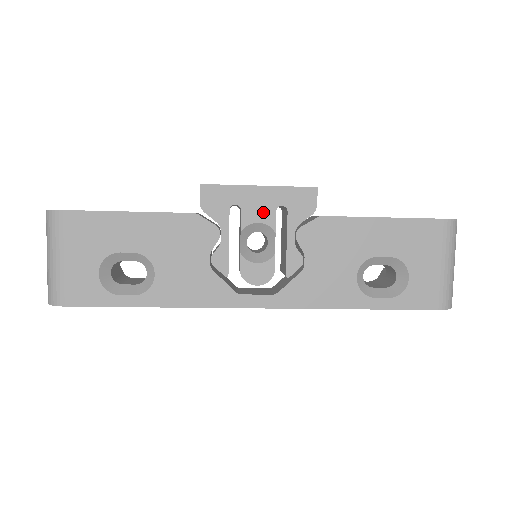
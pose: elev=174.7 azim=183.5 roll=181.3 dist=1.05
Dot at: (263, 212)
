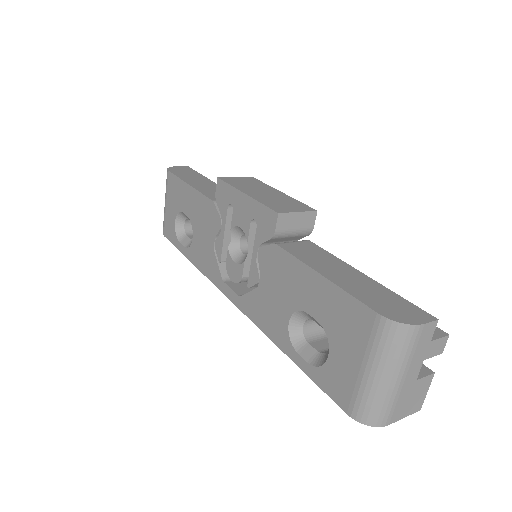
Dot at: (244, 219)
